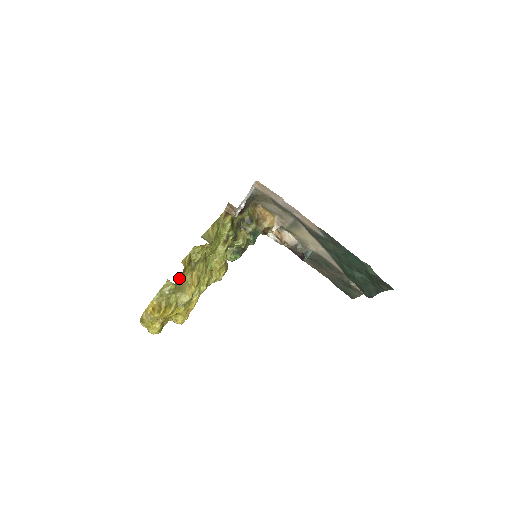
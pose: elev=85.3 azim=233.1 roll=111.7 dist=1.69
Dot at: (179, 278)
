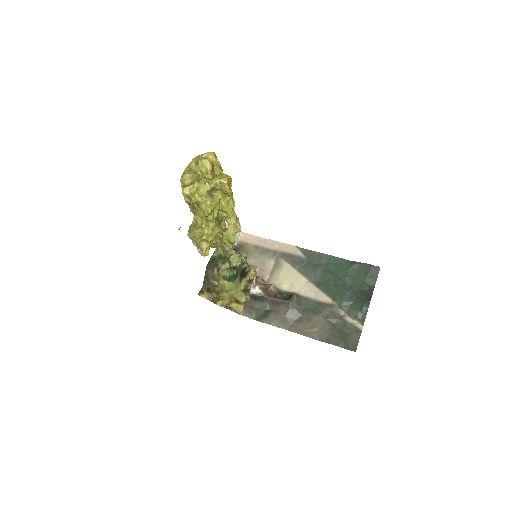
Dot at: (195, 224)
